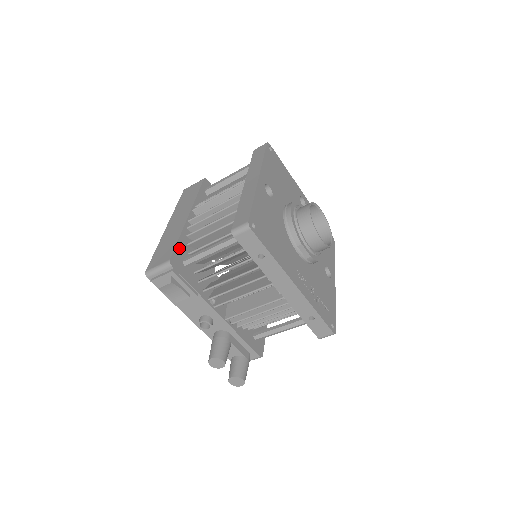
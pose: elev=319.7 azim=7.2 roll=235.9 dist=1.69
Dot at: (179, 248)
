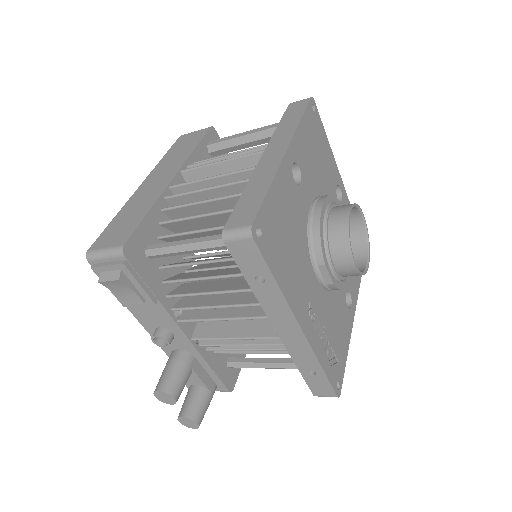
Dot at: (144, 228)
